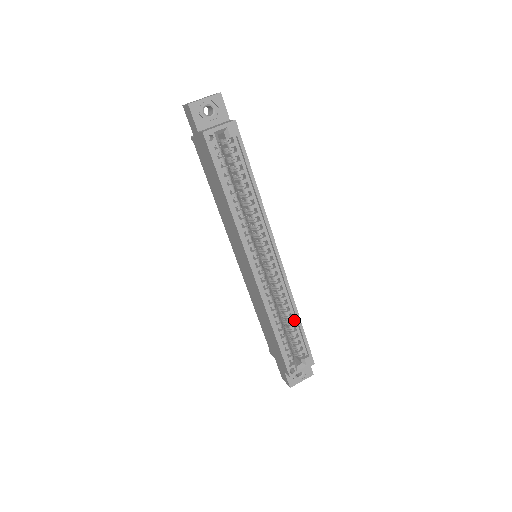
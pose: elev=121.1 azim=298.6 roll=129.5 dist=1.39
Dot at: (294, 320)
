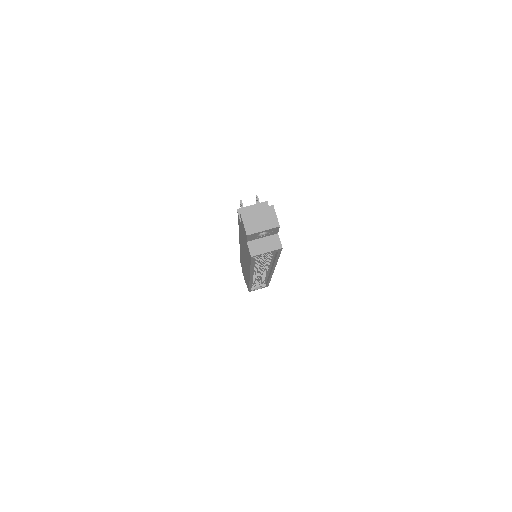
Dot at: (266, 279)
